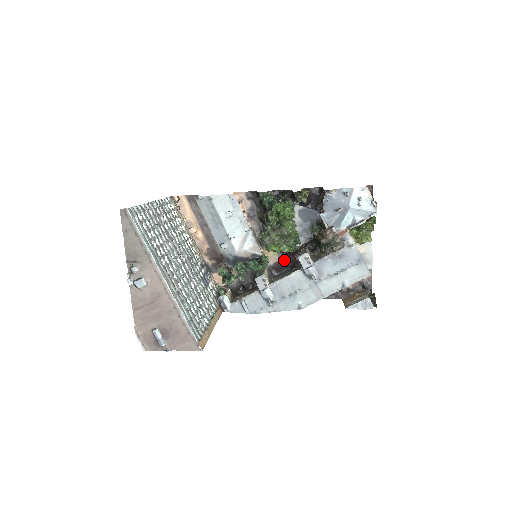
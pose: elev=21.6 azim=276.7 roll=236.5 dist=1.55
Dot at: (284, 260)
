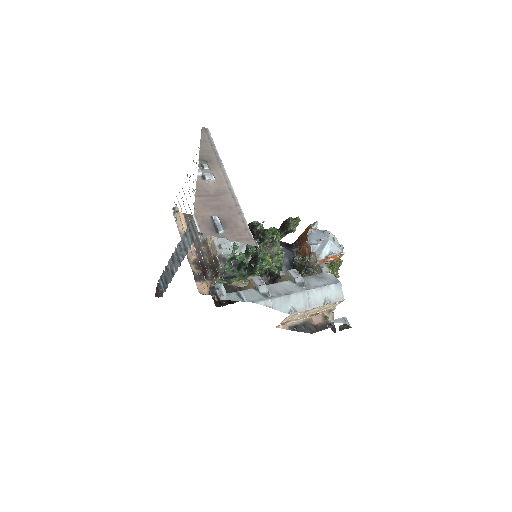
Dot at: occluded
